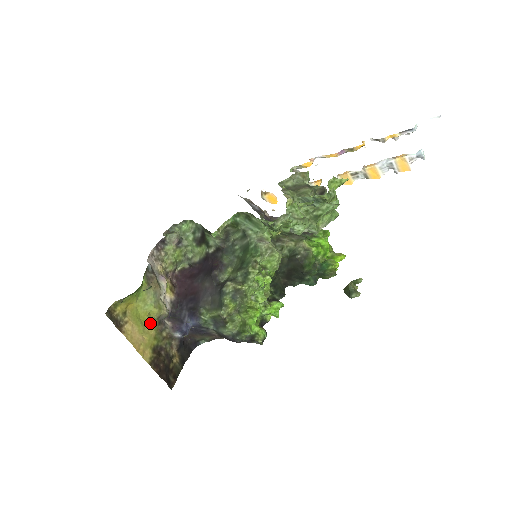
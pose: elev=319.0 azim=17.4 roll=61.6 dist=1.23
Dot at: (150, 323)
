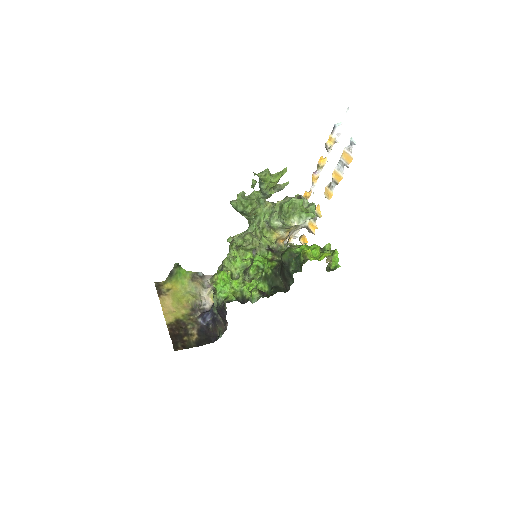
Dot at: (185, 306)
